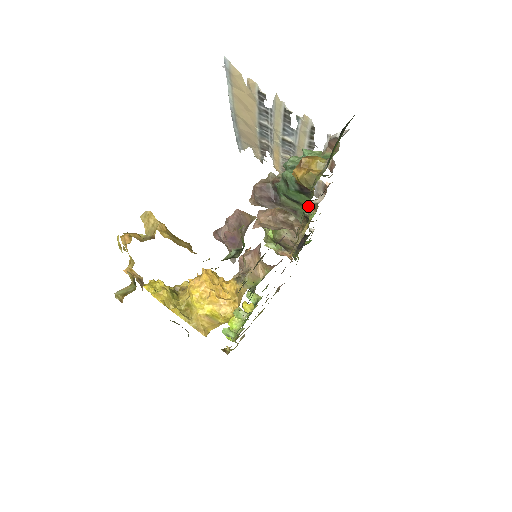
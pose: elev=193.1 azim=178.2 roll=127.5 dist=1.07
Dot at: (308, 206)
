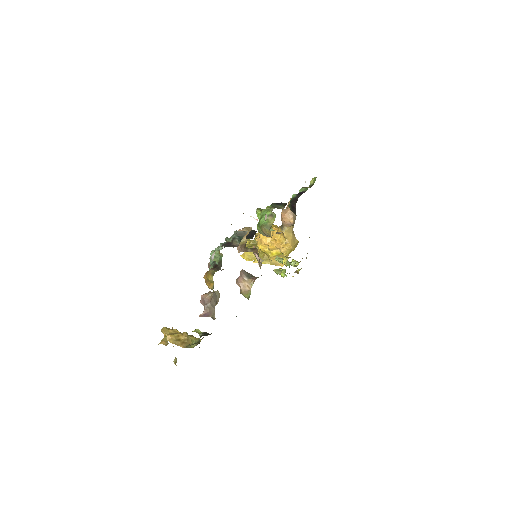
Dot at: occluded
